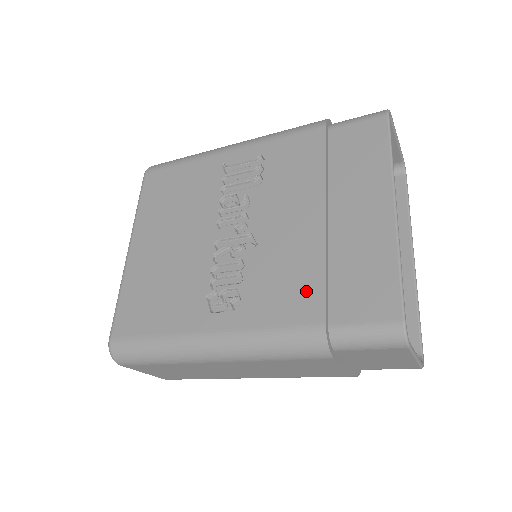
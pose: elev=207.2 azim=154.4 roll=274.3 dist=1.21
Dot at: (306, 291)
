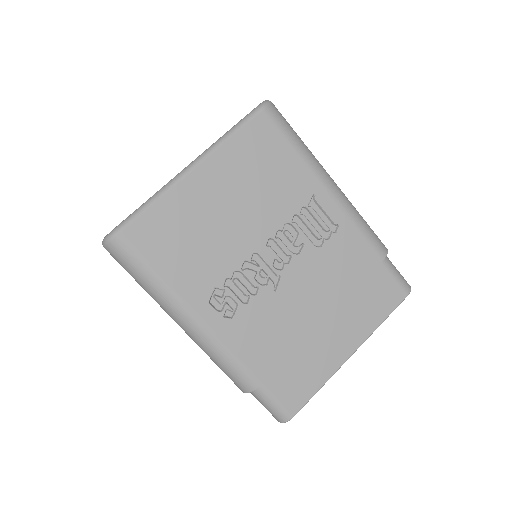
Dot at: (272, 354)
